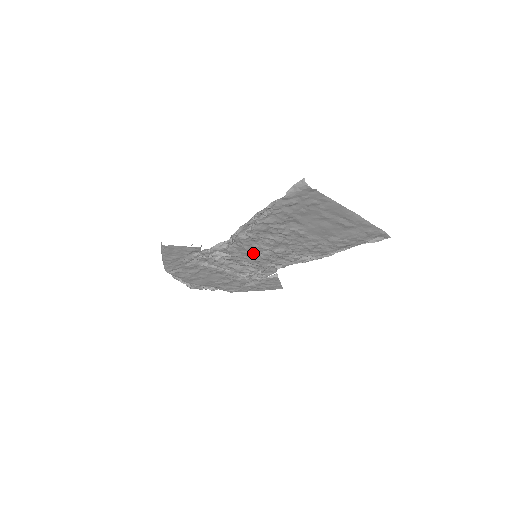
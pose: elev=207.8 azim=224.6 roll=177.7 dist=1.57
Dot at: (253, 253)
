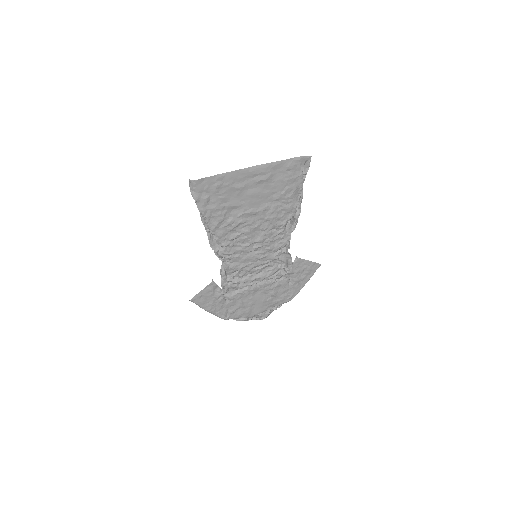
Dot at: (249, 255)
